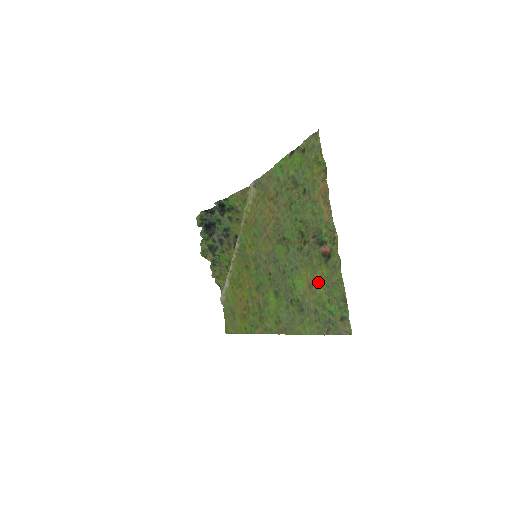
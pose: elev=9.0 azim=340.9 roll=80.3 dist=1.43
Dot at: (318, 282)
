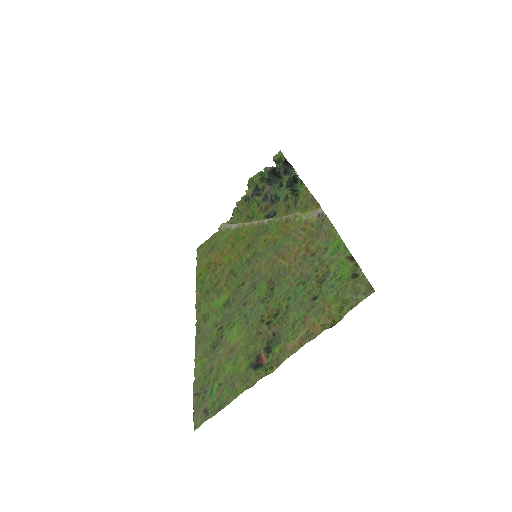
Dot at: (235, 361)
